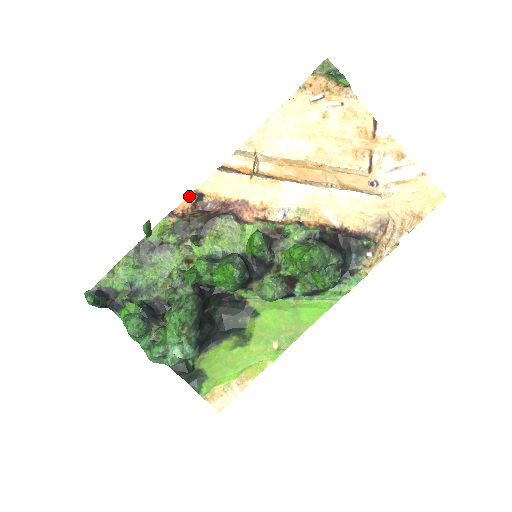
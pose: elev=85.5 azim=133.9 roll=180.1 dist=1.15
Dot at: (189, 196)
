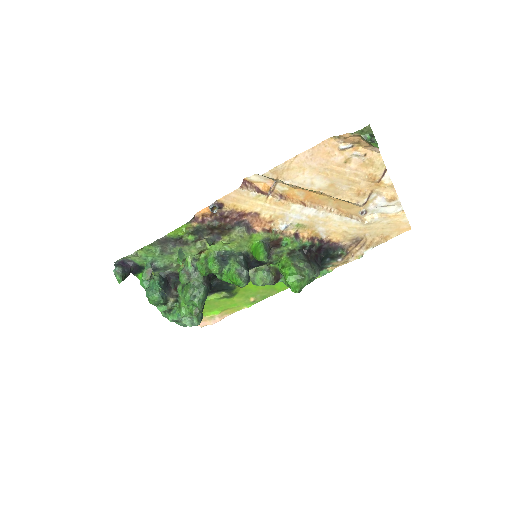
Dot at: (211, 208)
